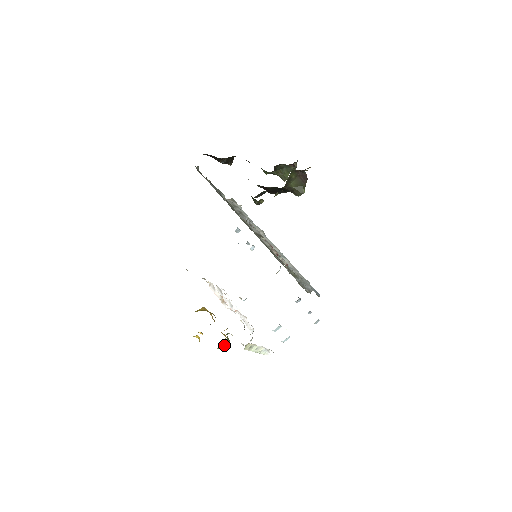
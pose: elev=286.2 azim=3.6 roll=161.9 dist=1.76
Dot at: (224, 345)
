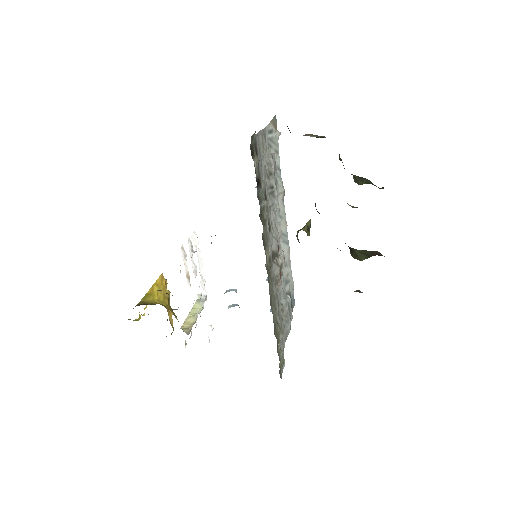
Dot at: occluded
